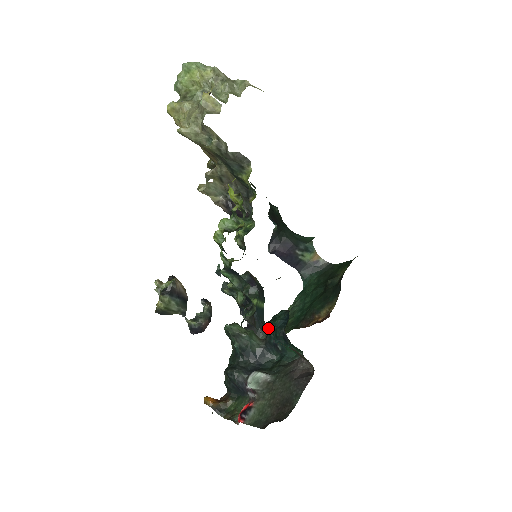
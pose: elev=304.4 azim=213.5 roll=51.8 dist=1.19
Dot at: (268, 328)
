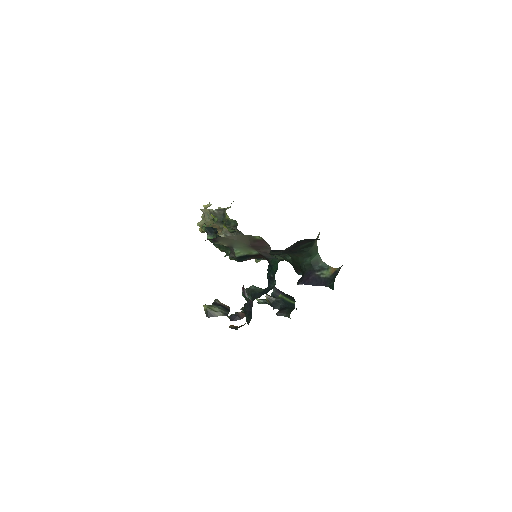
Dot at: (267, 276)
